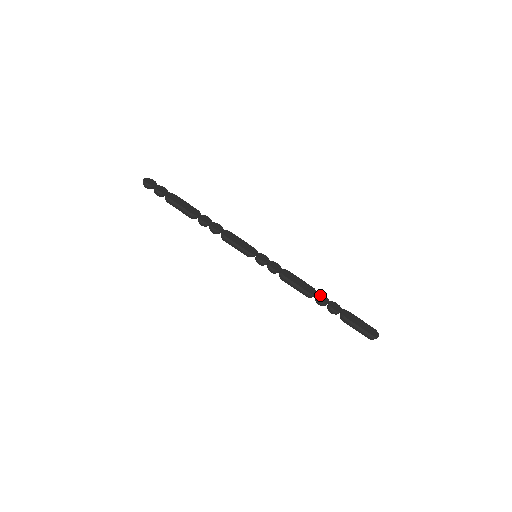
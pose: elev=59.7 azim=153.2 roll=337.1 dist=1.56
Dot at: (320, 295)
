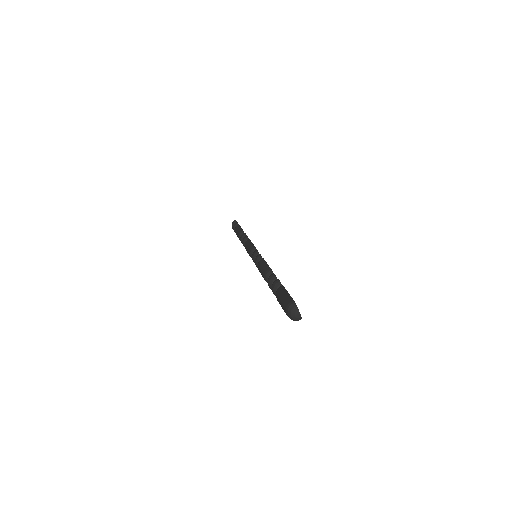
Dot at: occluded
